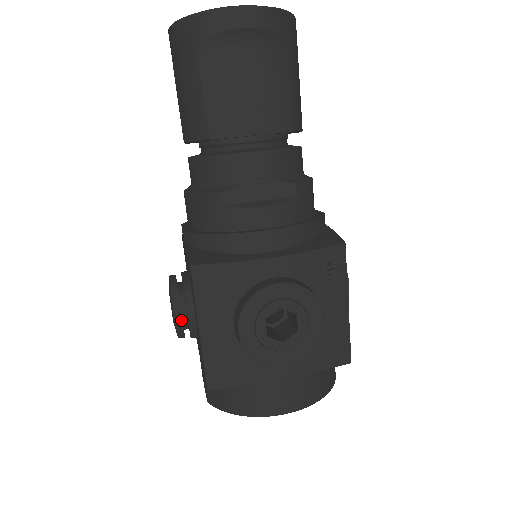
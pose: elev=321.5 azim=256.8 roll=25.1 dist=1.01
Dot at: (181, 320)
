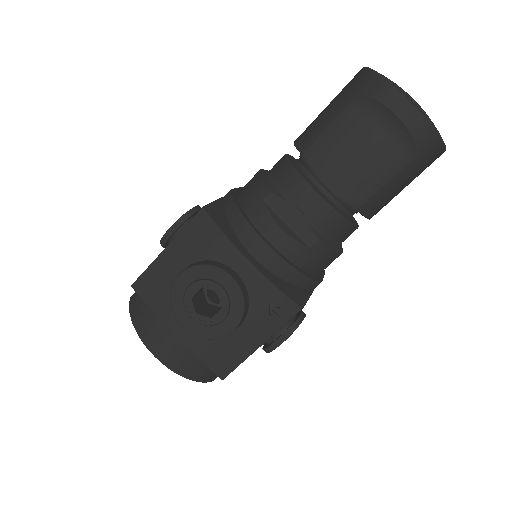
Dot at: (171, 234)
